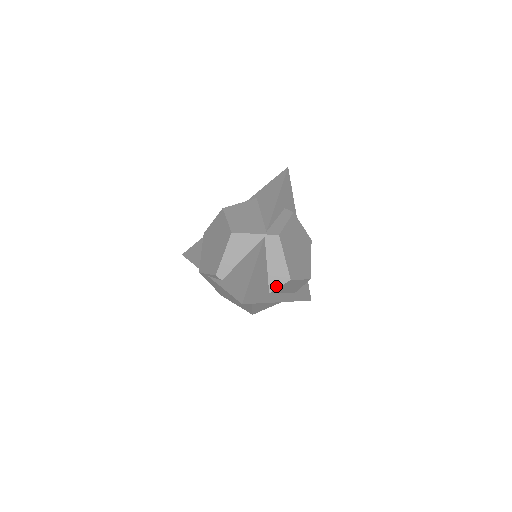
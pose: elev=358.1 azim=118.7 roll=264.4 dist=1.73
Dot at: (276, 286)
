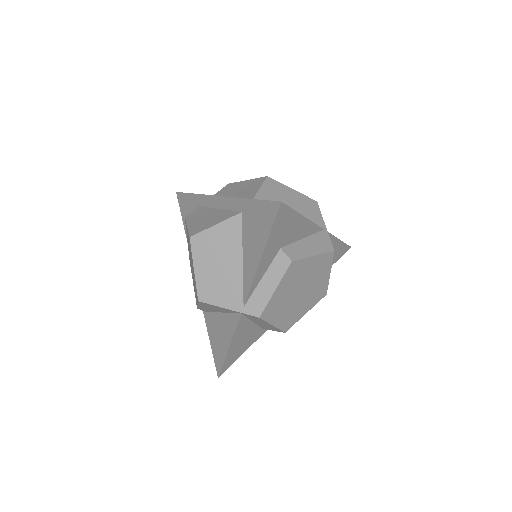
Dot at: (269, 329)
